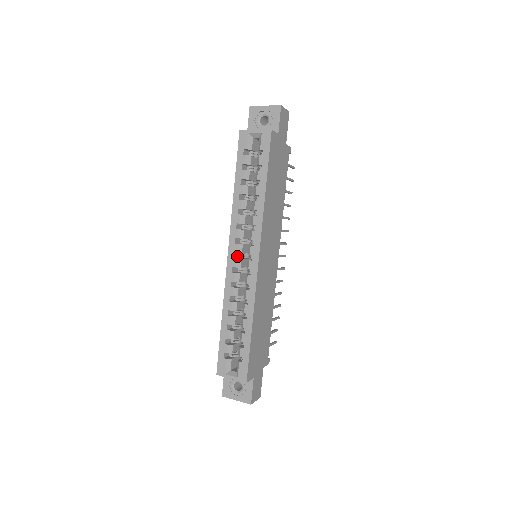
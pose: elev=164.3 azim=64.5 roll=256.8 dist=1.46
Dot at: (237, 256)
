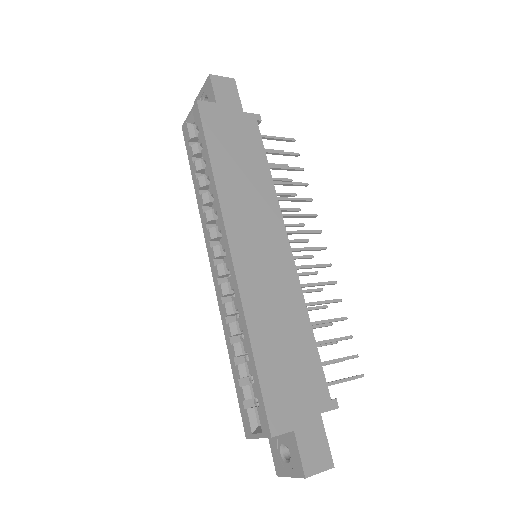
Dot at: occluded
